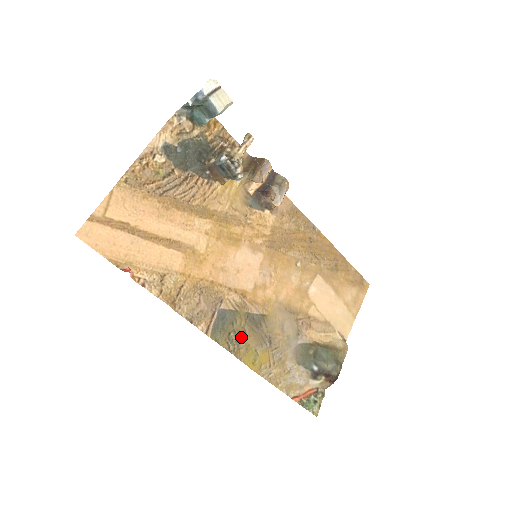
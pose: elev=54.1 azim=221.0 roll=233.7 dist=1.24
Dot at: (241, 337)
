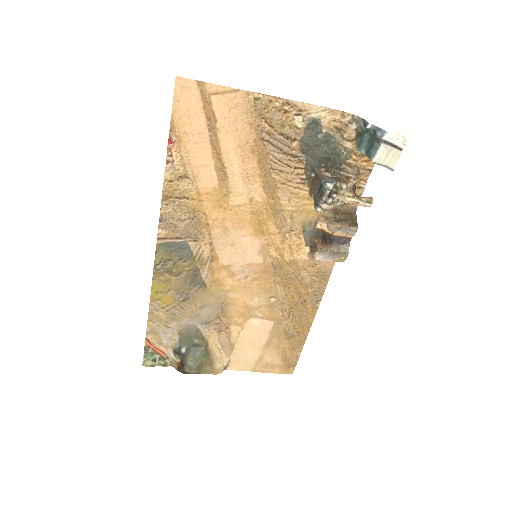
Dot at: (173, 272)
